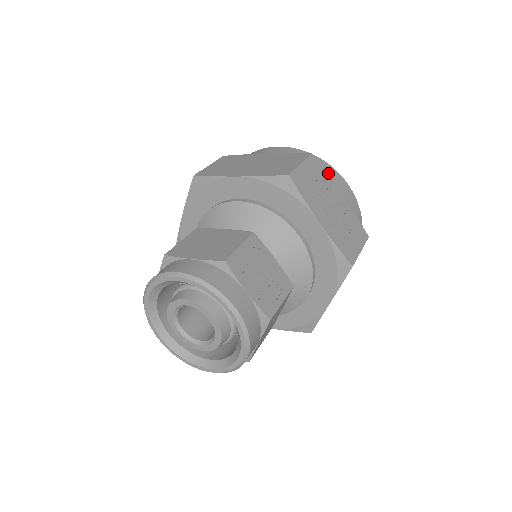
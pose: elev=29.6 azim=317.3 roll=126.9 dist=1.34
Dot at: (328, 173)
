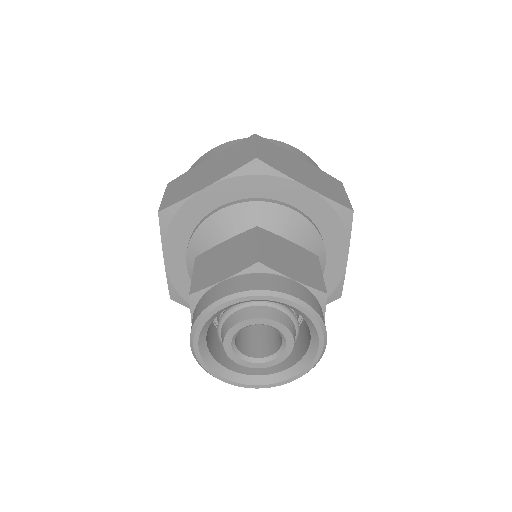
Dot at: occluded
